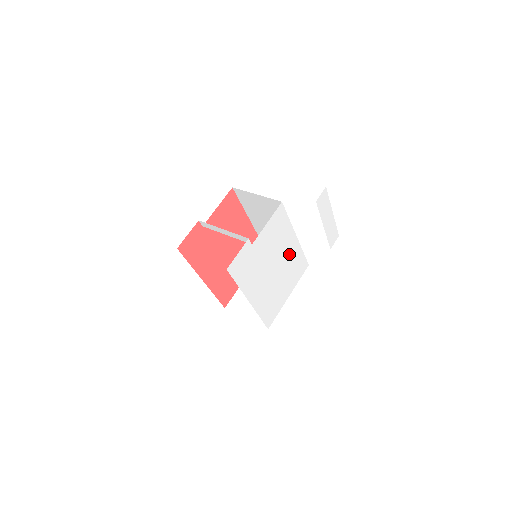
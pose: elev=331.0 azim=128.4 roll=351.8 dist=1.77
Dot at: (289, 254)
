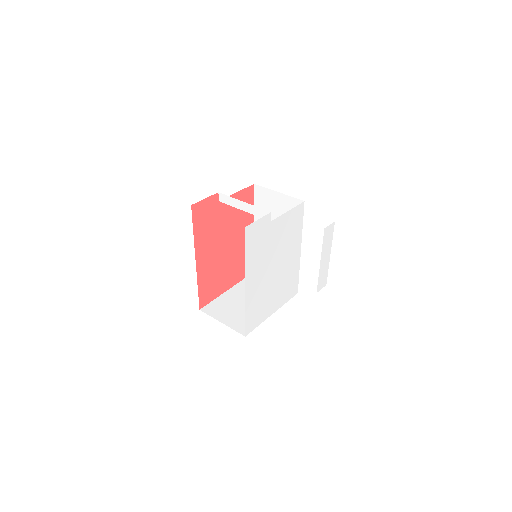
Dot at: (289, 264)
